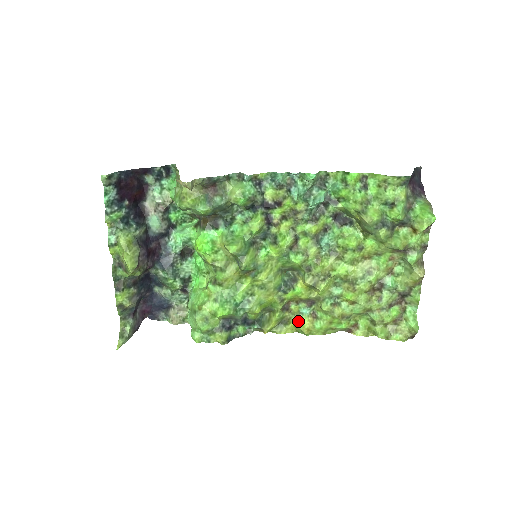
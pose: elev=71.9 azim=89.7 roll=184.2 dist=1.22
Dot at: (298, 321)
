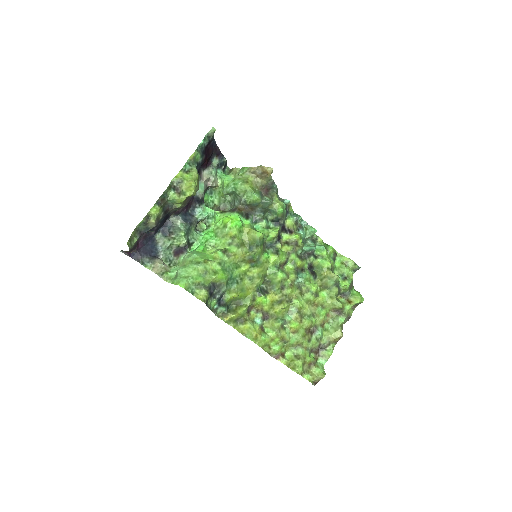
Dot at: (252, 325)
